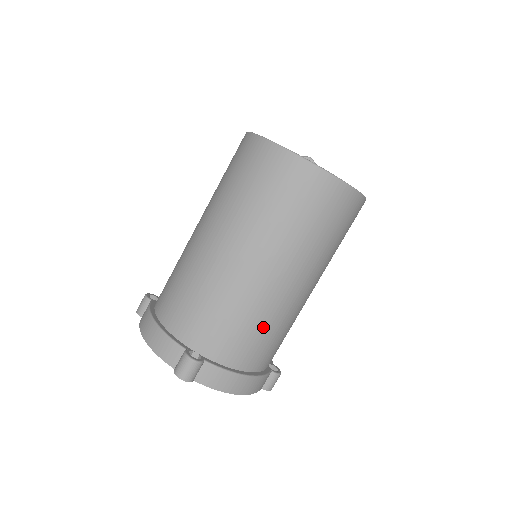
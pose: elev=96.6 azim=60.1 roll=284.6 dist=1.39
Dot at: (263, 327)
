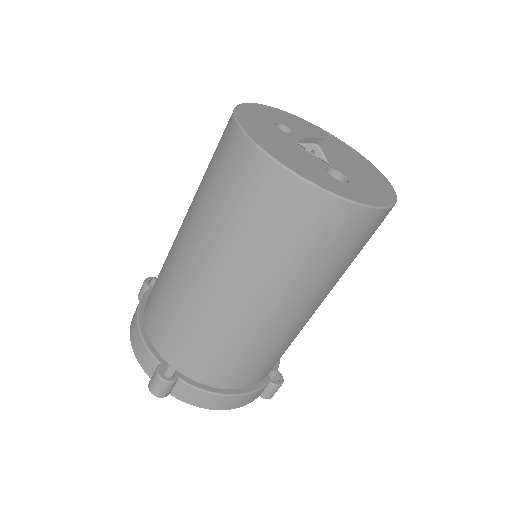
Dot at: (244, 352)
